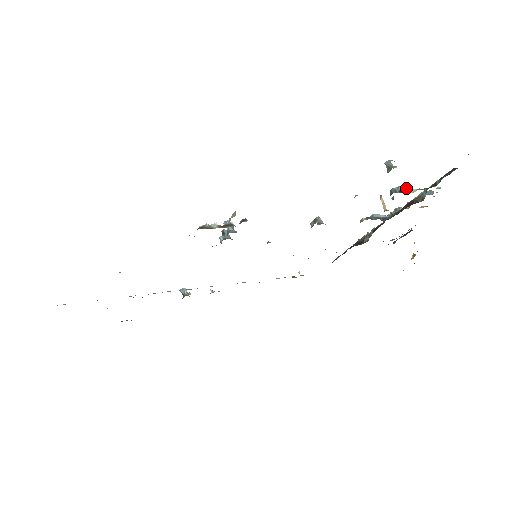
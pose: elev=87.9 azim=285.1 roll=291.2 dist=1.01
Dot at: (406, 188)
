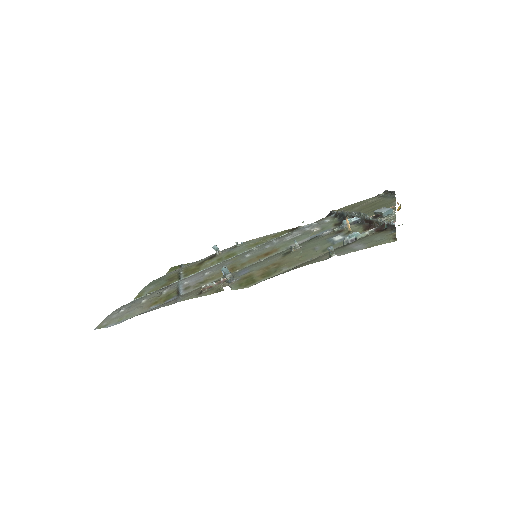
Dot at: (357, 235)
